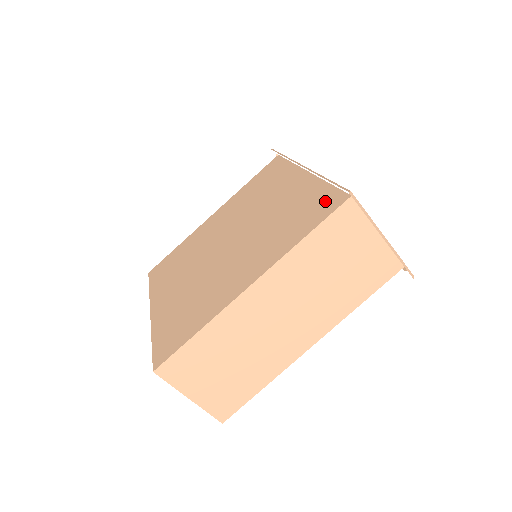
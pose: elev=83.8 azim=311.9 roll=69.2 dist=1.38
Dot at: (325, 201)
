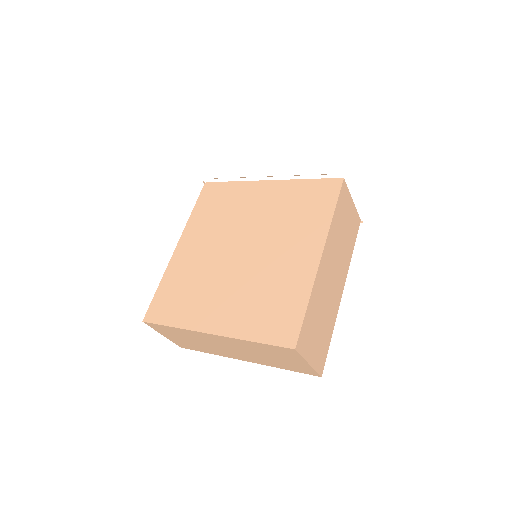
Dot at: (322, 188)
